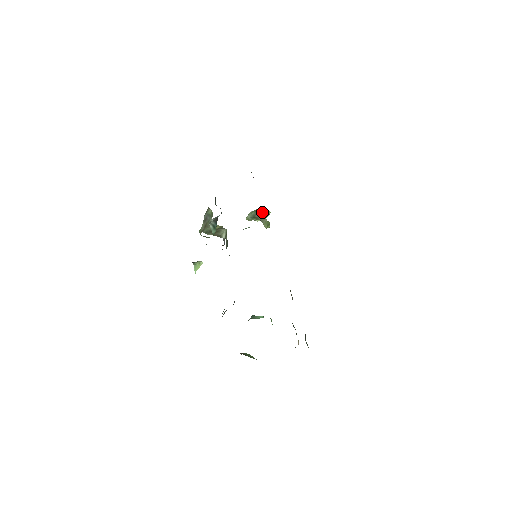
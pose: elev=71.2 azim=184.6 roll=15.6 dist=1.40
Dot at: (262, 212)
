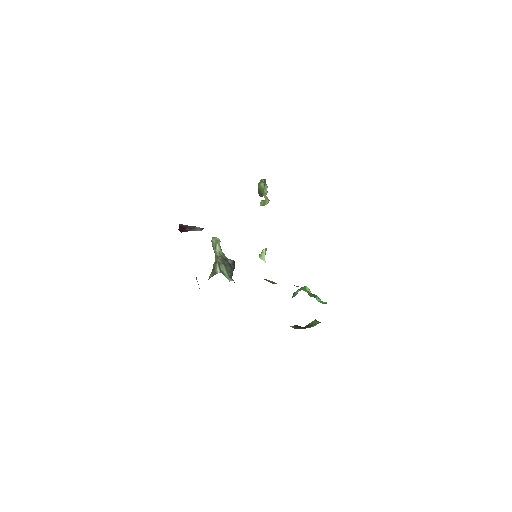
Dot at: (260, 189)
